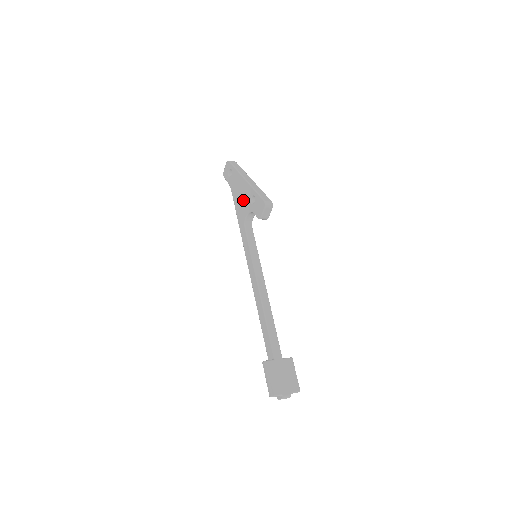
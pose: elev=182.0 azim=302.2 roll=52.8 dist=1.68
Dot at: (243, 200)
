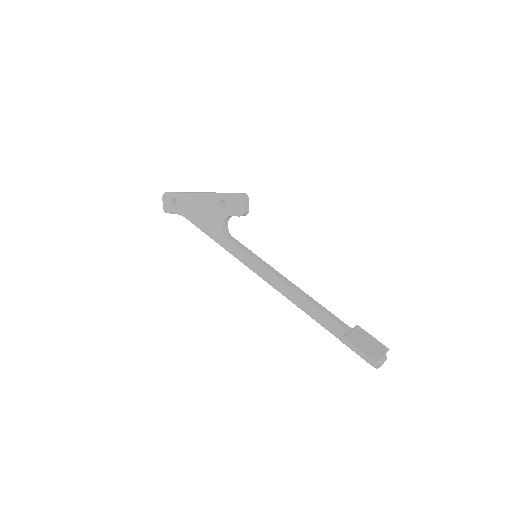
Dot at: (208, 214)
